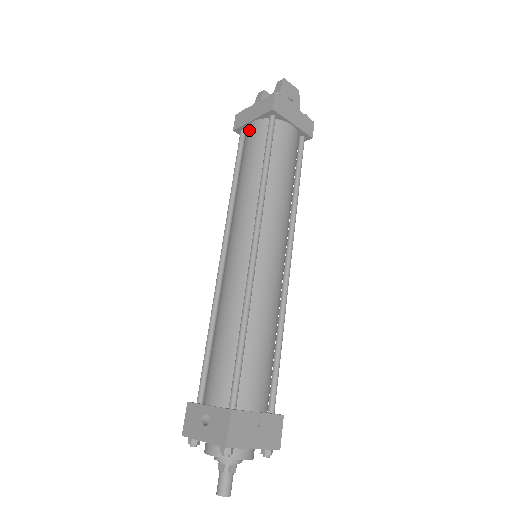
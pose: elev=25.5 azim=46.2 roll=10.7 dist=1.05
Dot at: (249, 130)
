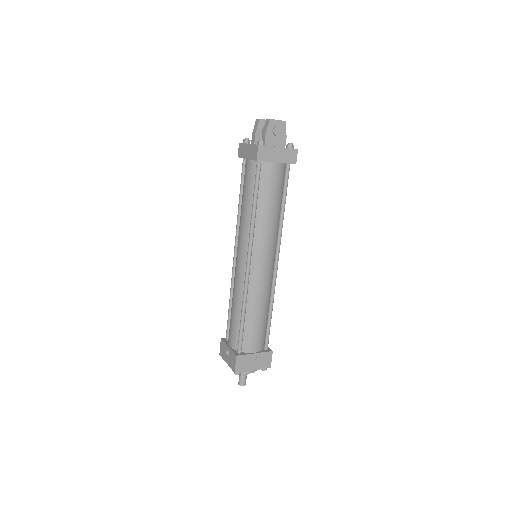
Dot at: (246, 165)
